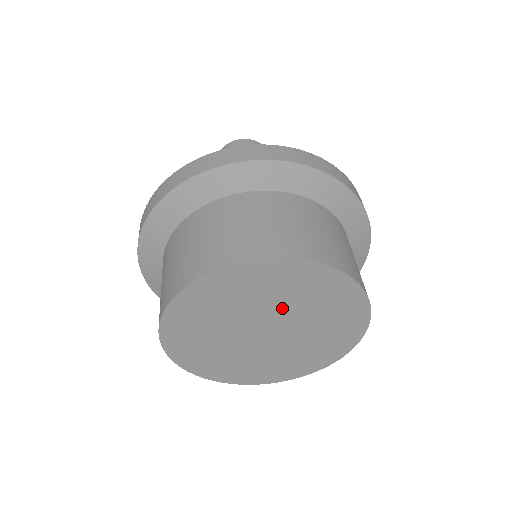
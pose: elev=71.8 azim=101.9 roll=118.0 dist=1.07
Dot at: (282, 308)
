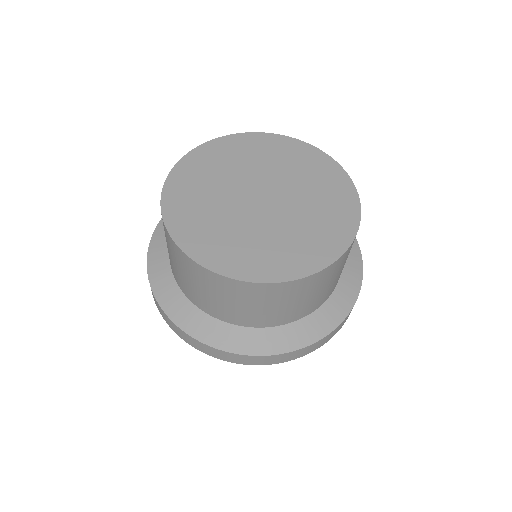
Dot at: (247, 173)
